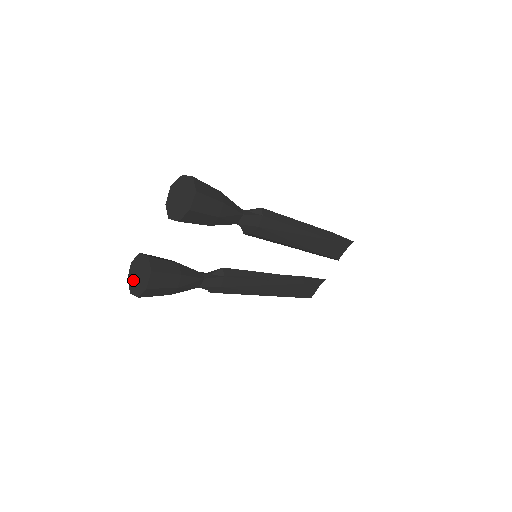
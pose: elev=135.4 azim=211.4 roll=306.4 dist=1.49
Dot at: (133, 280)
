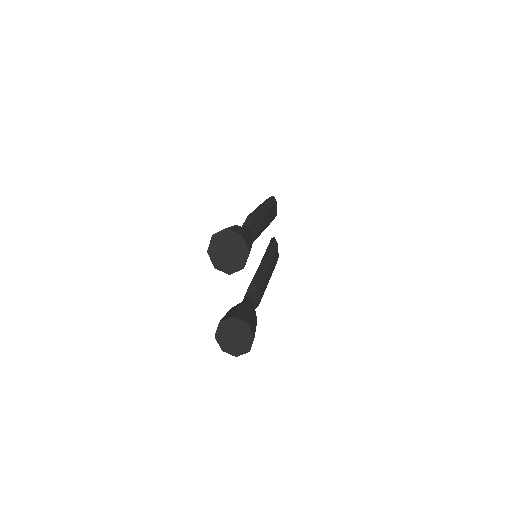
Dot at: (231, 346)
